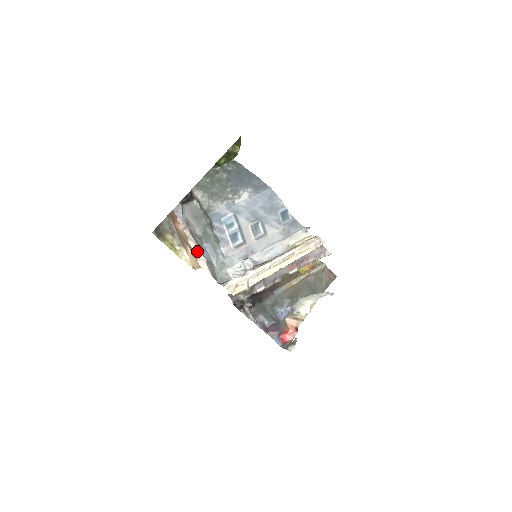
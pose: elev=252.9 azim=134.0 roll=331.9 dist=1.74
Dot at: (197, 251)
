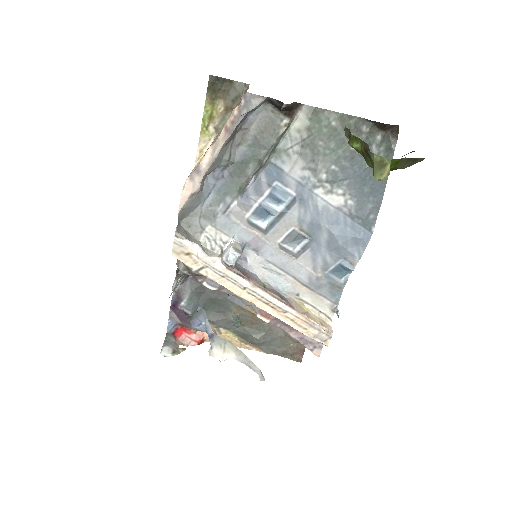
Dot at: (202, 169)
